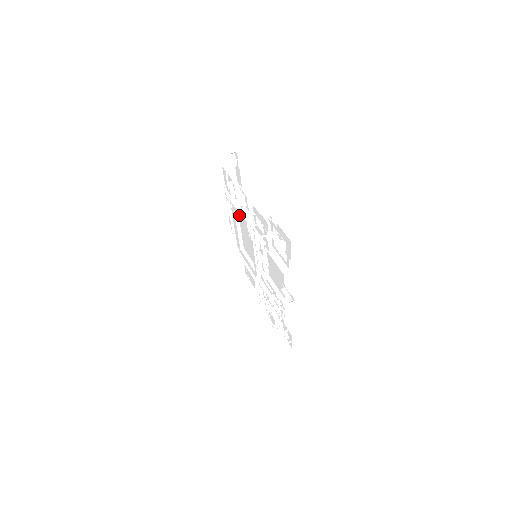
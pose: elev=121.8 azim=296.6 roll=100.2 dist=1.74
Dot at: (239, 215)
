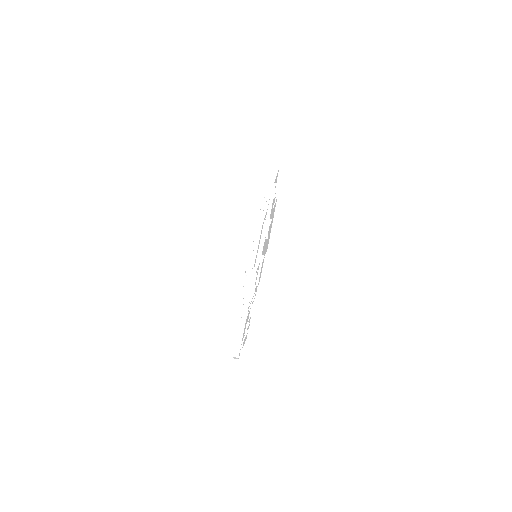
Dot at: occluded
